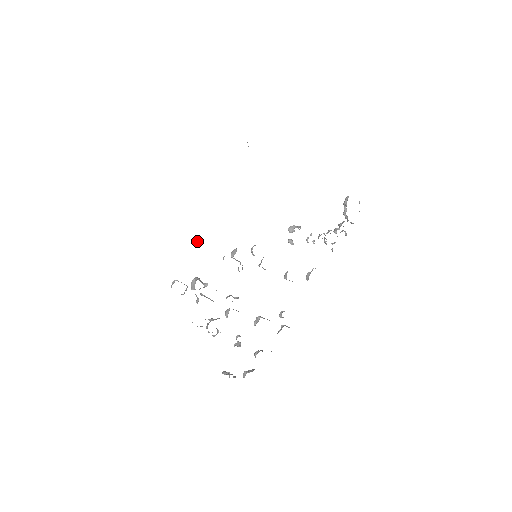
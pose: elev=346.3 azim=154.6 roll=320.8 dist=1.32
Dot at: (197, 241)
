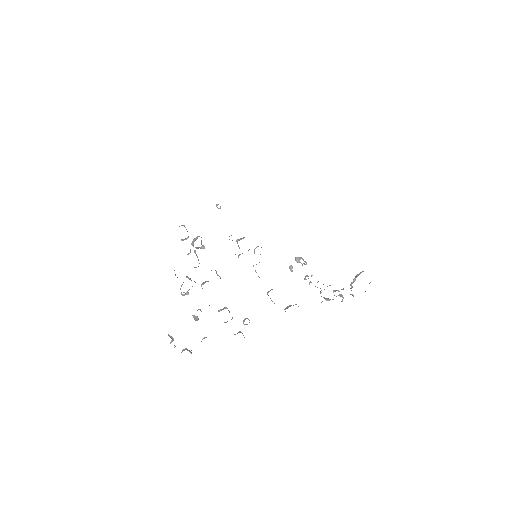
Dot at: (219, 208)
